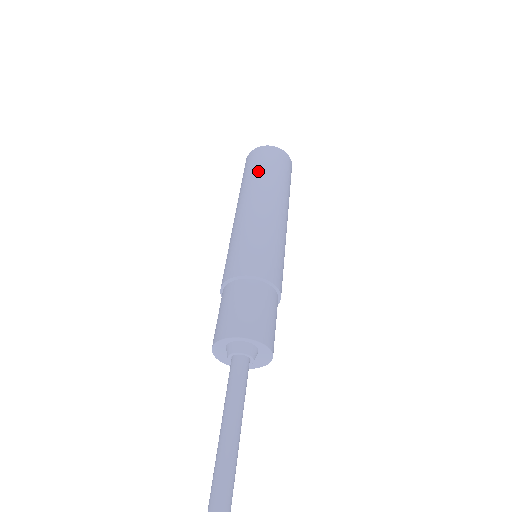
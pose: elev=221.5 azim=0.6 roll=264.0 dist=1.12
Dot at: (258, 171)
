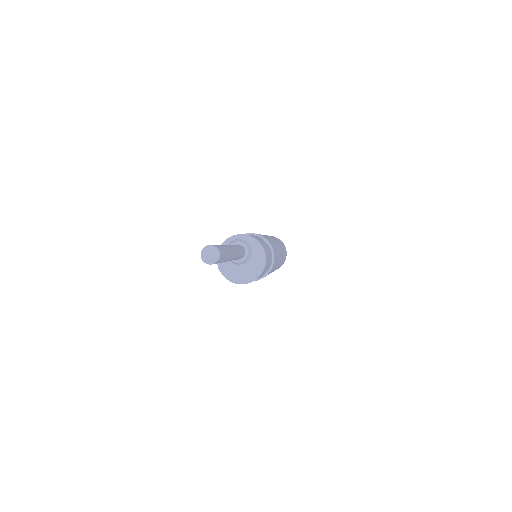
Dot at: occluded
